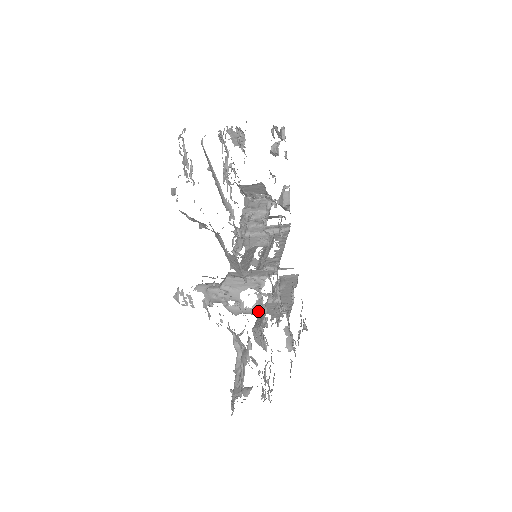
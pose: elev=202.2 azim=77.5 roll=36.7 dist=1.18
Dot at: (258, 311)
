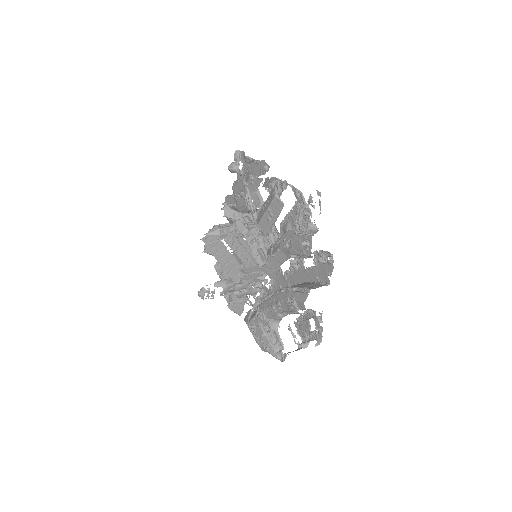
Dot at: (256, 292)
